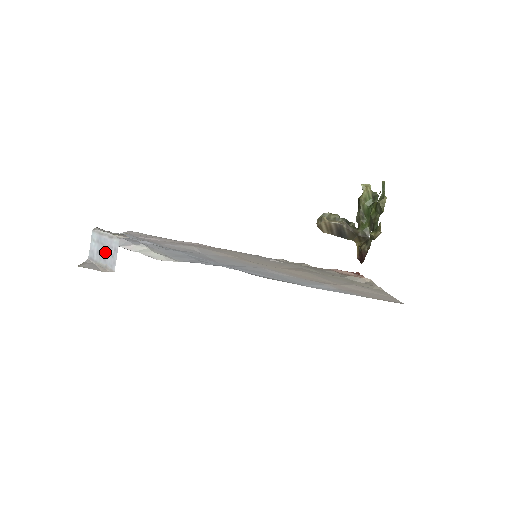
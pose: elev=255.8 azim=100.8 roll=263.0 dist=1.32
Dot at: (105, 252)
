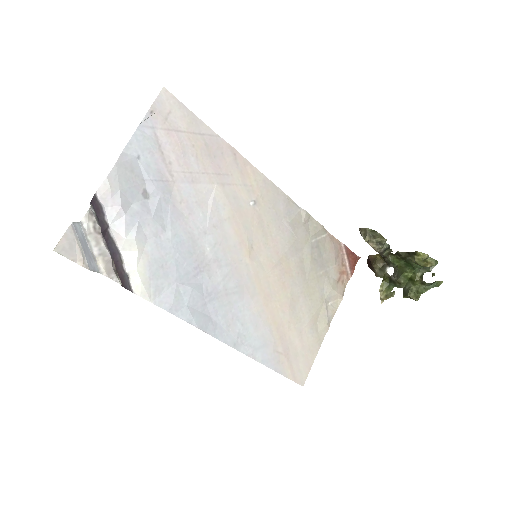
Dot at: (86, 252)
